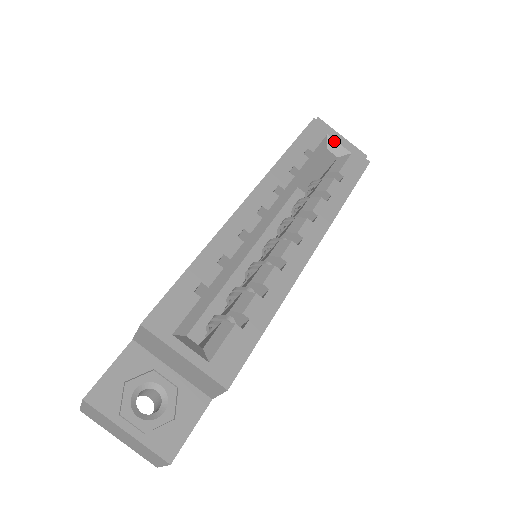
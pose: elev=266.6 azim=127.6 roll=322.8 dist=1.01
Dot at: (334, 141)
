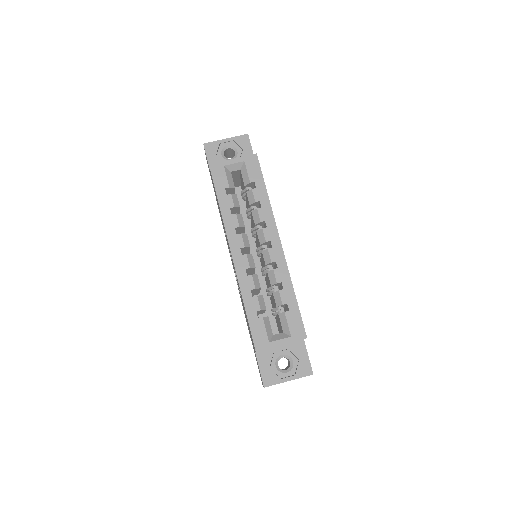
Dot at: (230, 165)
